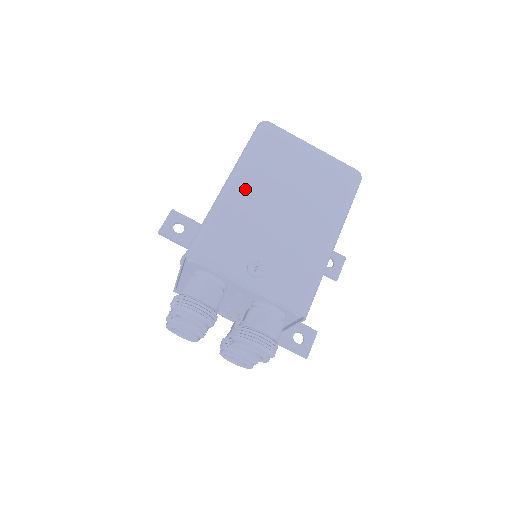
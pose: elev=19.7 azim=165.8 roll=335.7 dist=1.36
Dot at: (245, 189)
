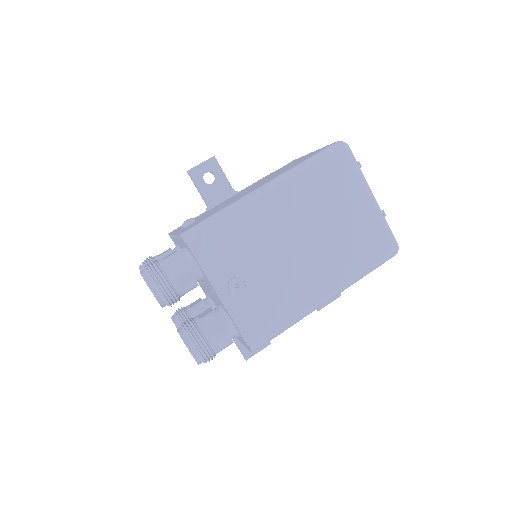
Dot at: (278, 203)
